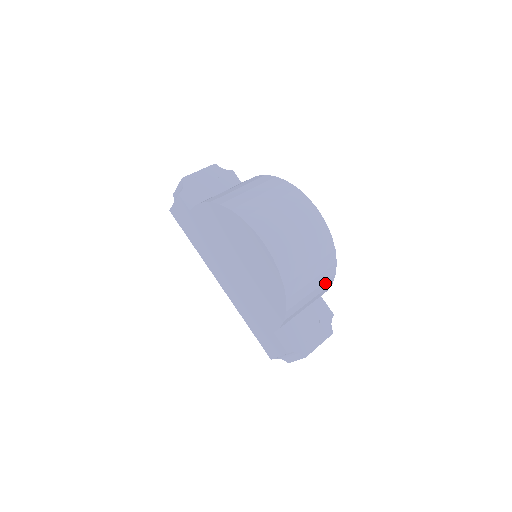
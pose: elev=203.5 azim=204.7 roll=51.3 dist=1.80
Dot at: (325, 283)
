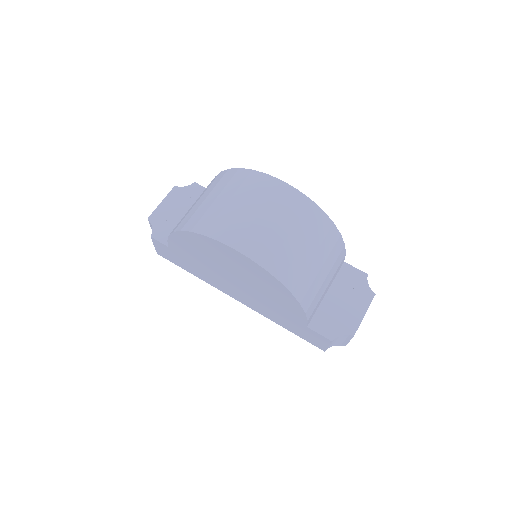
Dot at: (333, 250)
